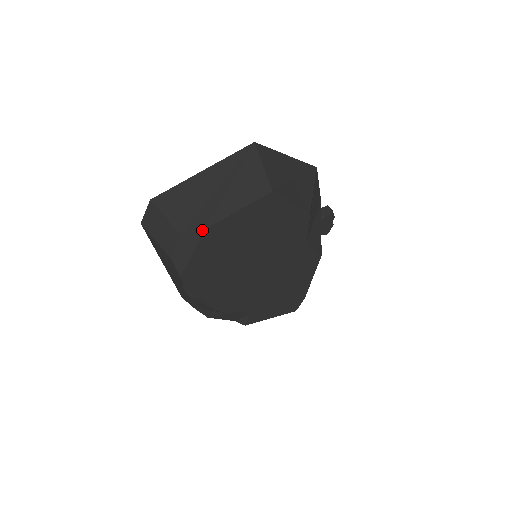
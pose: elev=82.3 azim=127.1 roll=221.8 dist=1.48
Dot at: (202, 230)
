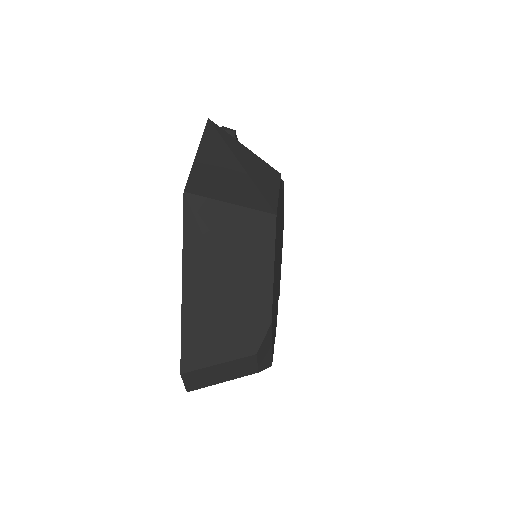
Dot at: (269, 327)
